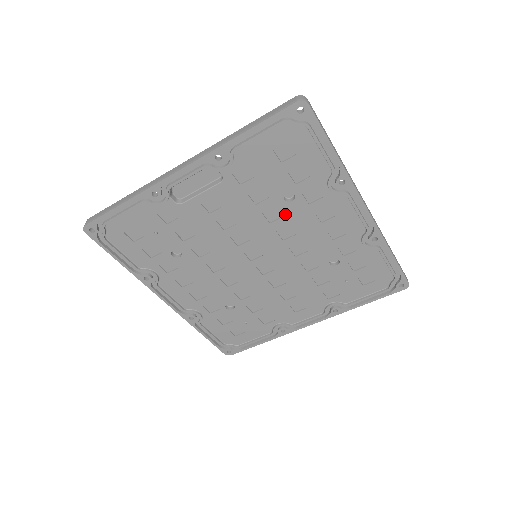
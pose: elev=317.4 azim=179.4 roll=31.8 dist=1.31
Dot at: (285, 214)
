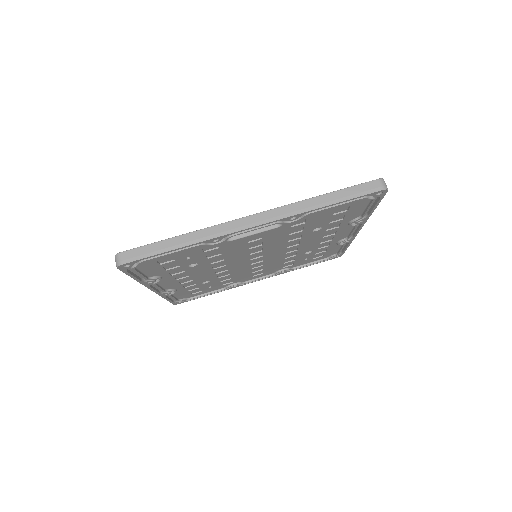
Dot at: (304, 237)
